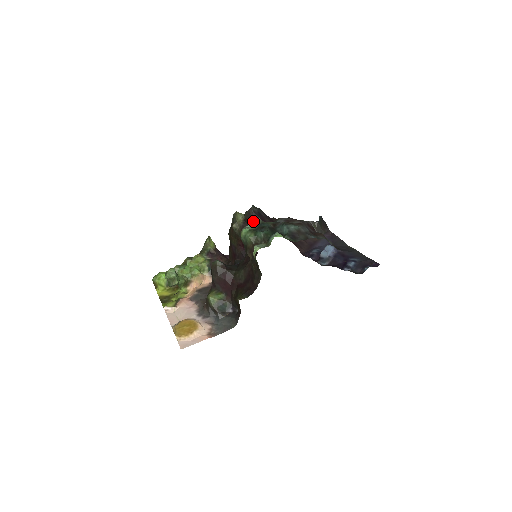
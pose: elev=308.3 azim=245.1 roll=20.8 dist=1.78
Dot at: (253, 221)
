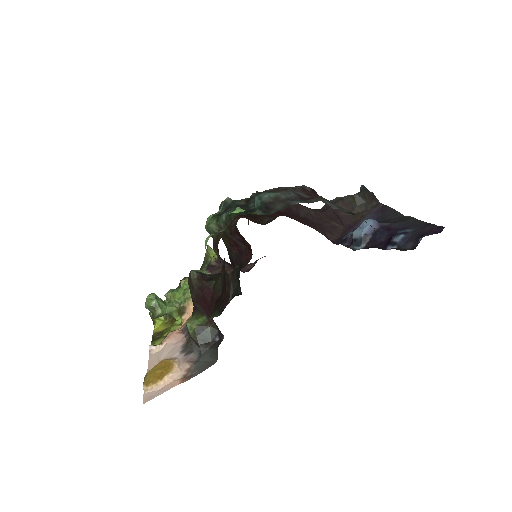
Dot at: occluded
